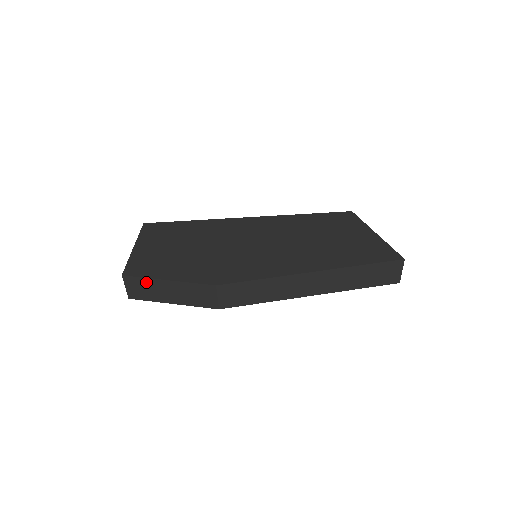
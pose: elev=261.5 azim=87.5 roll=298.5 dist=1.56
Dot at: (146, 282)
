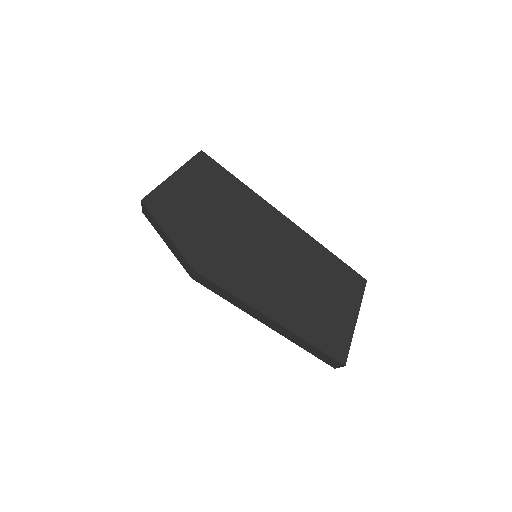
Dot at: (154, 219)
